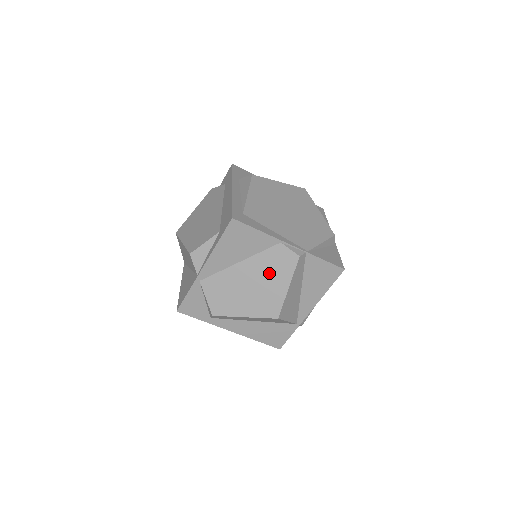
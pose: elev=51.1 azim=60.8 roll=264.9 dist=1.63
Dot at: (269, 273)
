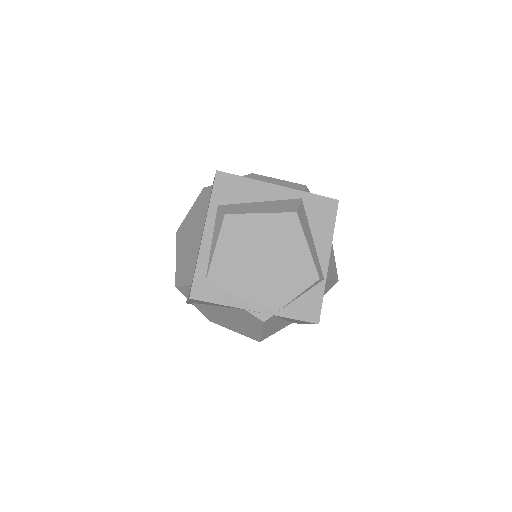
Dot at: (242, 320)
